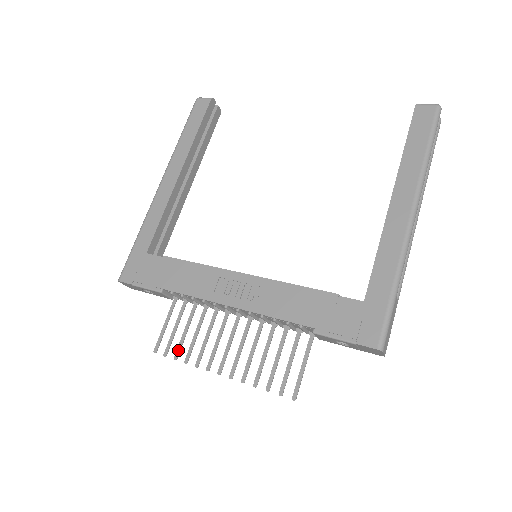
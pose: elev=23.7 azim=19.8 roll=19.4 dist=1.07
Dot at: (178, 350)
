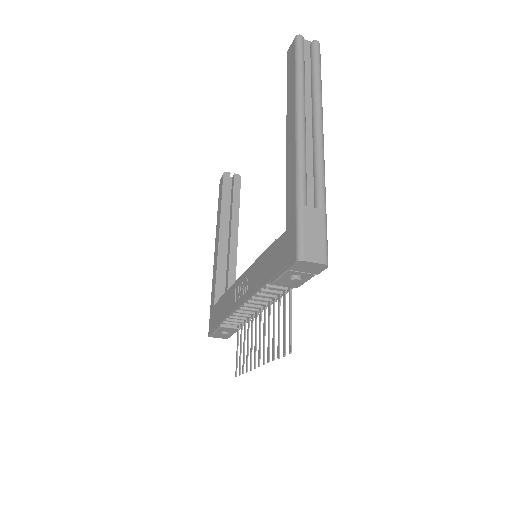
Dot at: (243, 365)
